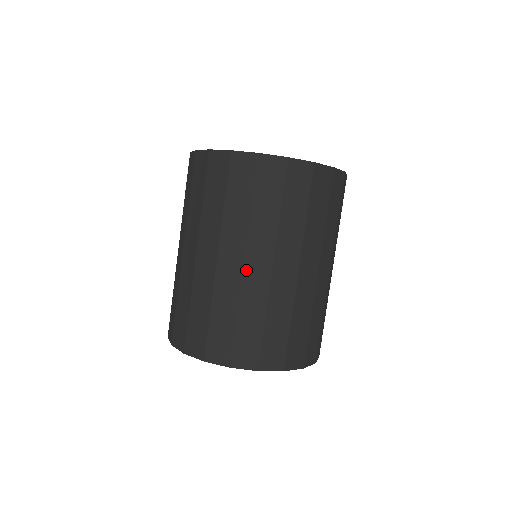
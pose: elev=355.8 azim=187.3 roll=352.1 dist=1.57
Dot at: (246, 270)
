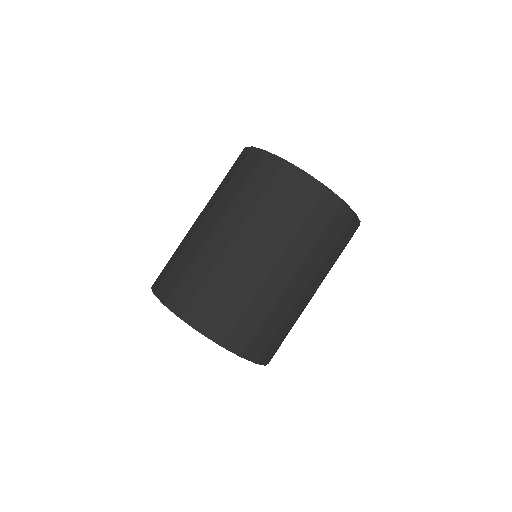
Dot at: (272, 272)
